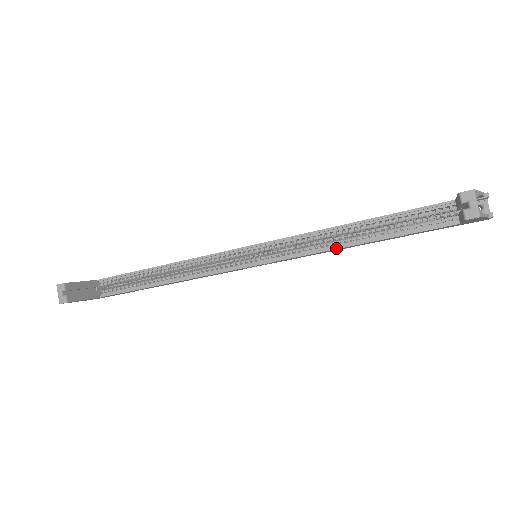
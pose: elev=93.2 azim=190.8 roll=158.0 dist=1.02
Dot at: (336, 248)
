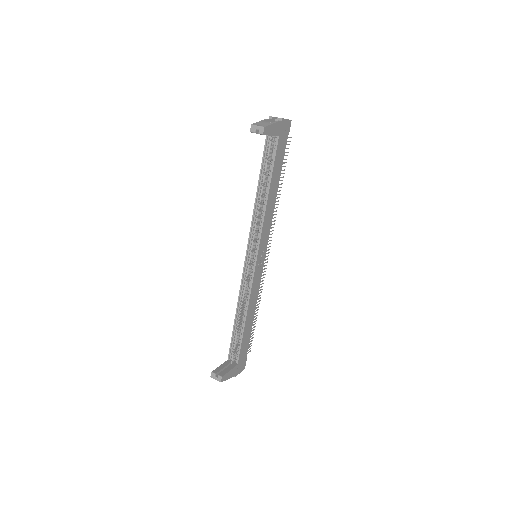
Dot at: (265, 207)
